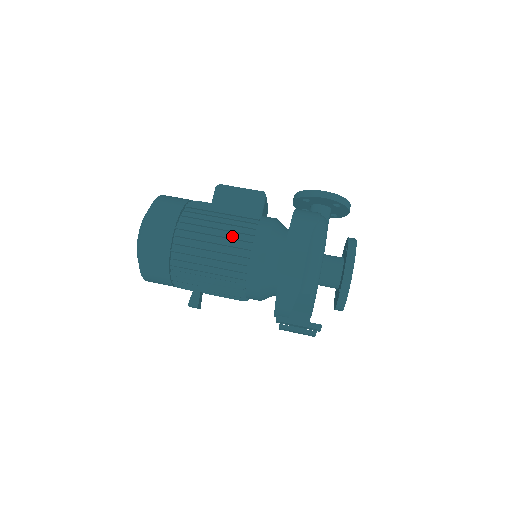
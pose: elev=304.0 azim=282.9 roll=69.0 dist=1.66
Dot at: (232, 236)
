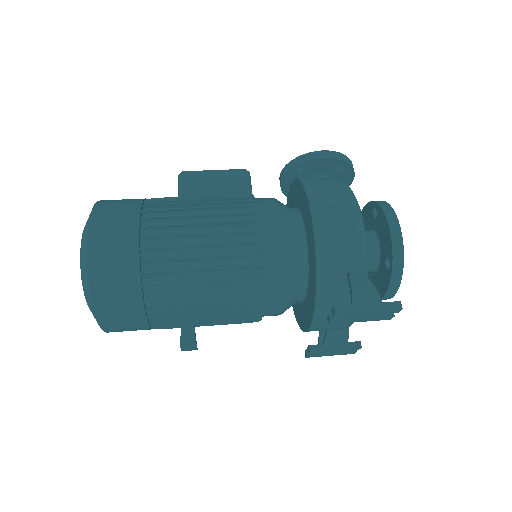
Dot at: (227, 221)
